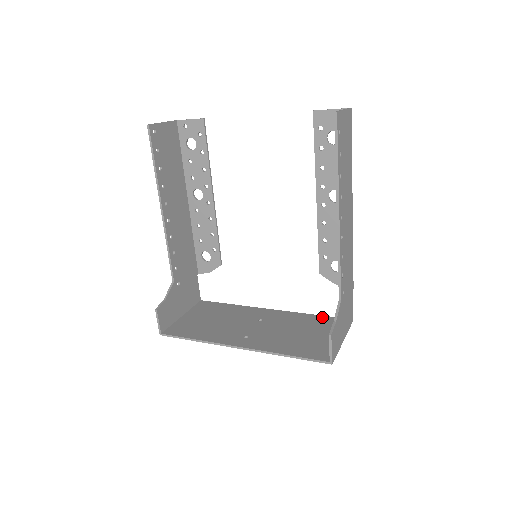
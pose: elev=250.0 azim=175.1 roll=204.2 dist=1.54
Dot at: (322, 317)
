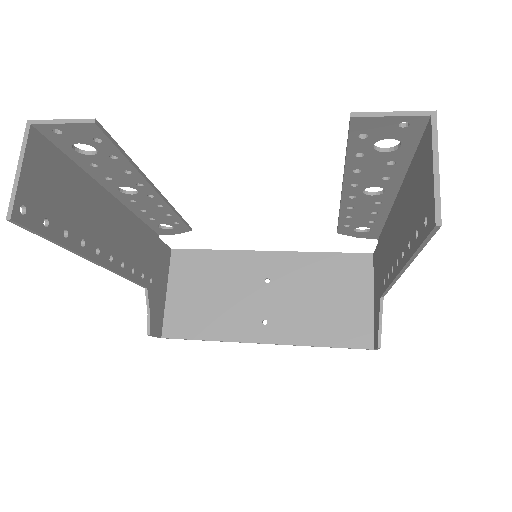
Dot at: (339, 257)
